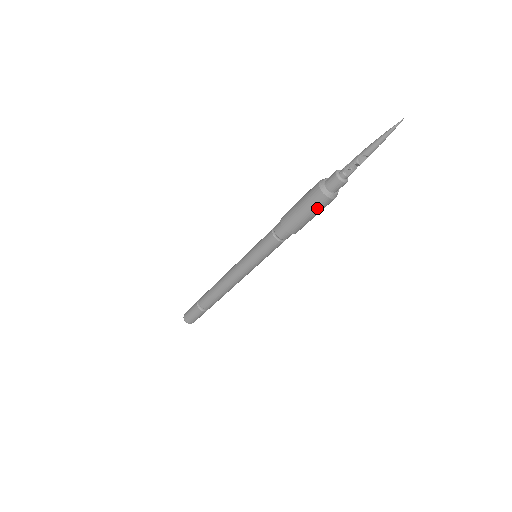
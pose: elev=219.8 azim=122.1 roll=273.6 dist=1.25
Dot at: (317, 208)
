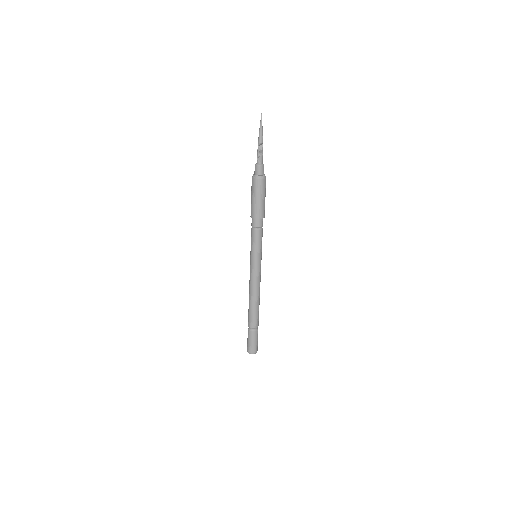
Dot at: (259, 190)
